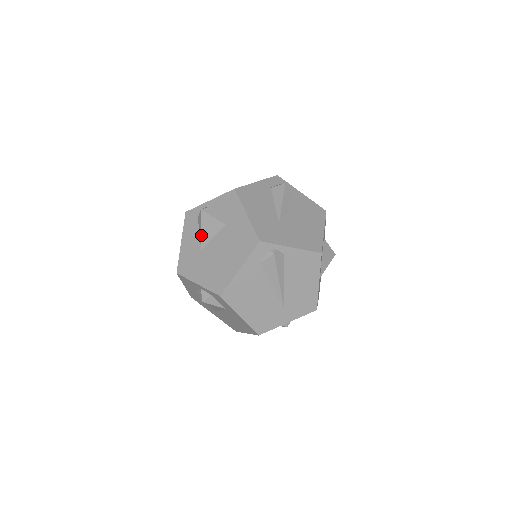
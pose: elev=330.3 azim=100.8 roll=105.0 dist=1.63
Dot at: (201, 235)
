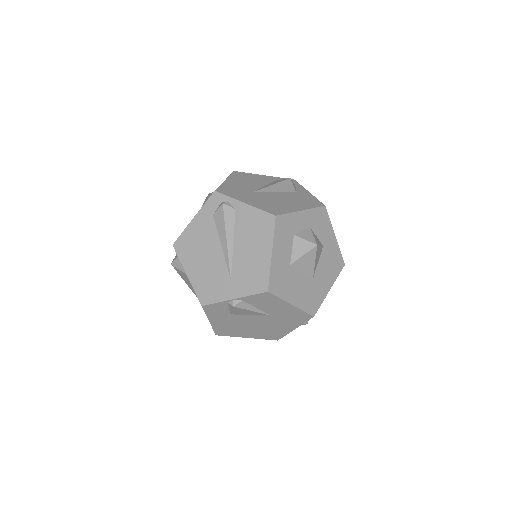
Dot at: occluded
